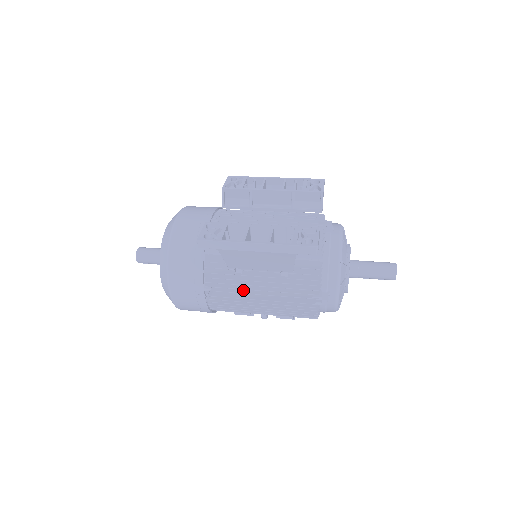
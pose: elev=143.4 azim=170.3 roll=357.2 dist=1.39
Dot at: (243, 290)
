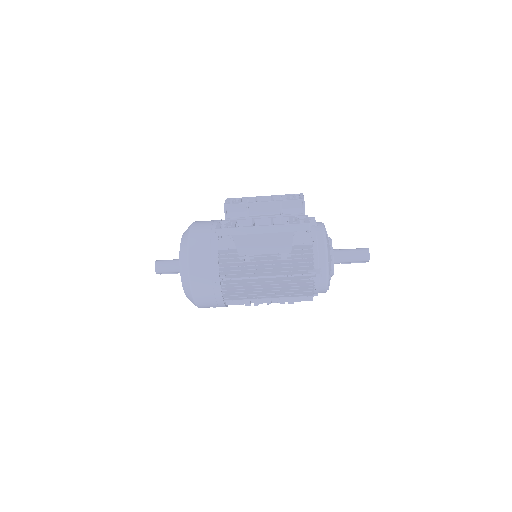
Dot at: (251, 275)
